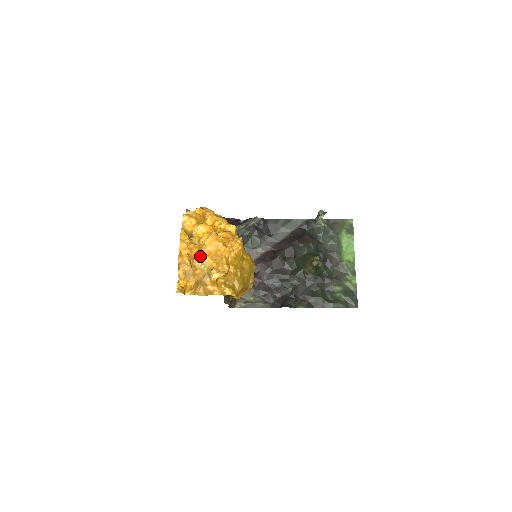
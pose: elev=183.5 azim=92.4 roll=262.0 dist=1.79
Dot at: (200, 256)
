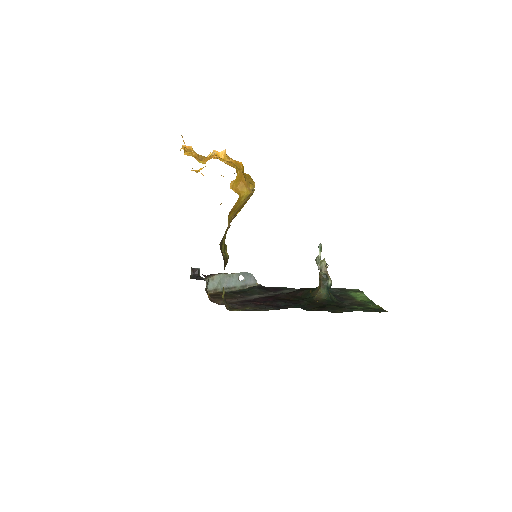
Dot at: occluded
